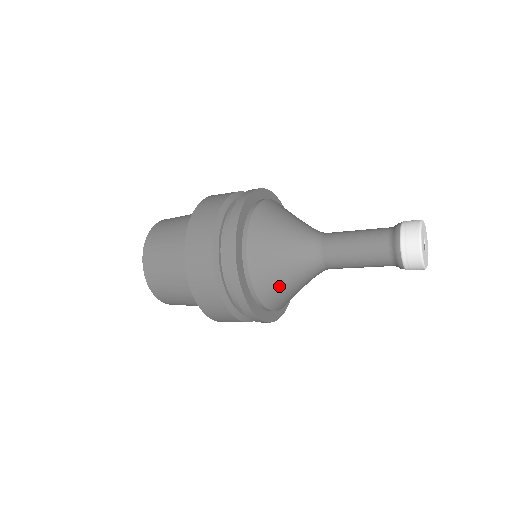
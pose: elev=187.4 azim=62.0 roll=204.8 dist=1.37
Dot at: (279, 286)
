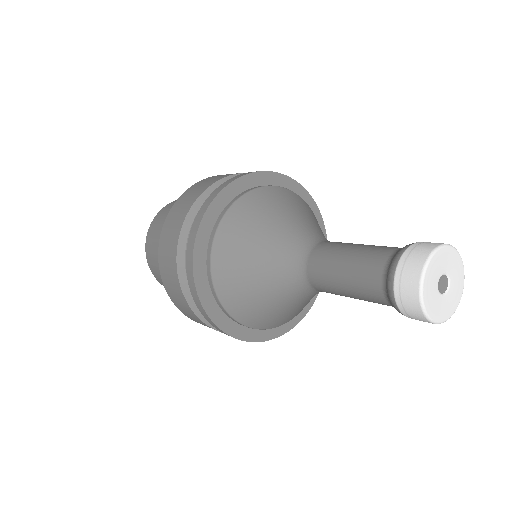
Dot at: (273, 315)
